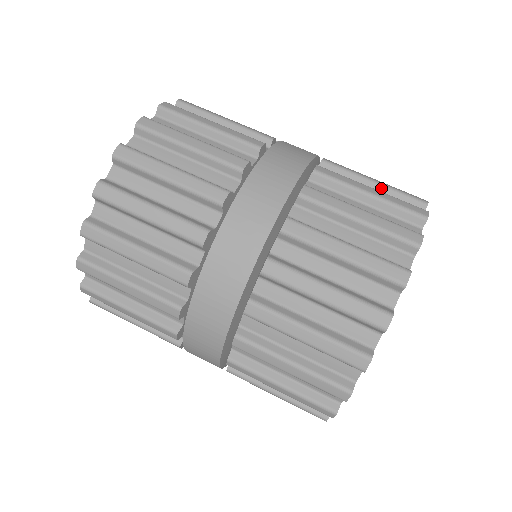
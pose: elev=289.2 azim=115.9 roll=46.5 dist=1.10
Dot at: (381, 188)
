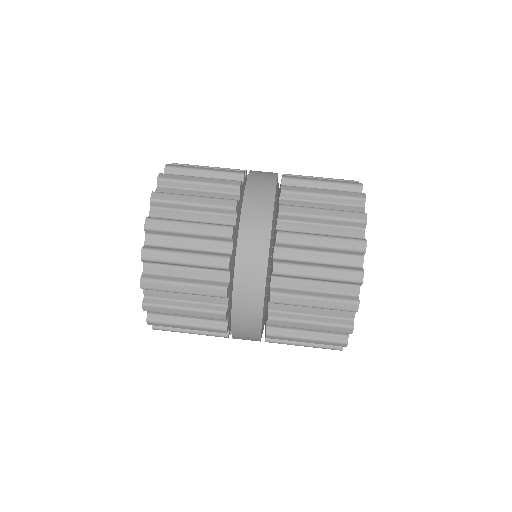
Dot at: (328, 185)
